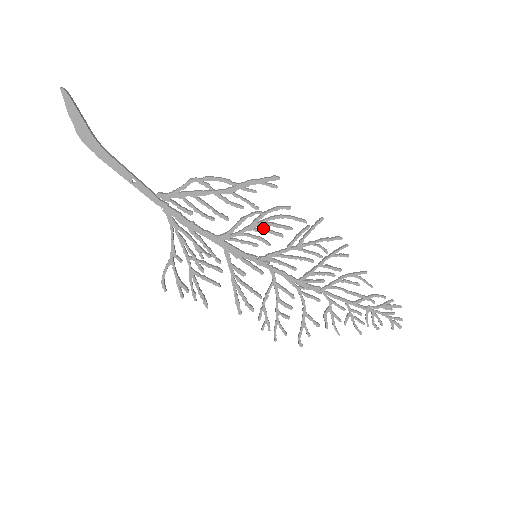
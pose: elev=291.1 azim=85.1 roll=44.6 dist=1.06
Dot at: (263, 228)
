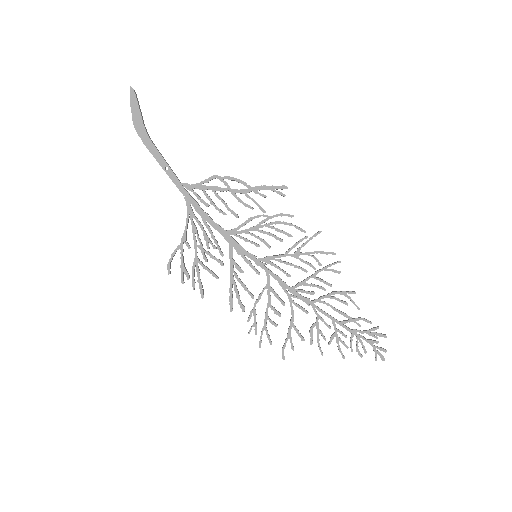
Dot at: occluded
